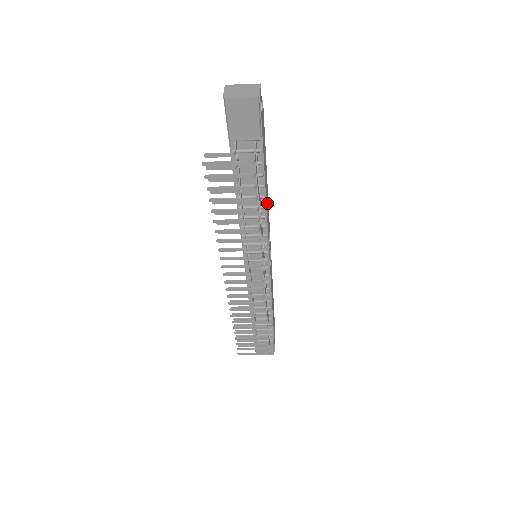
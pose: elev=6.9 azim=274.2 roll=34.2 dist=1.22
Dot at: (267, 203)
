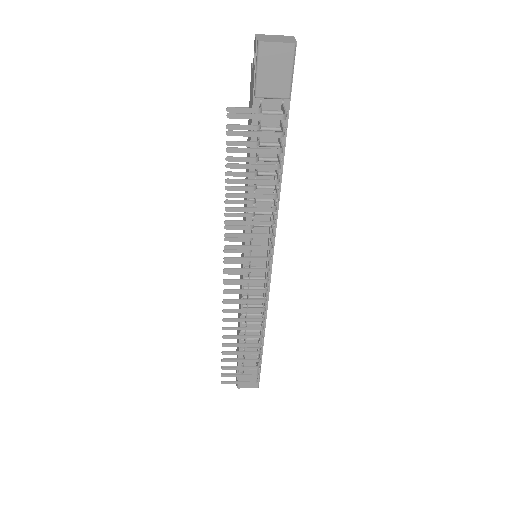
Dot at: occluded
